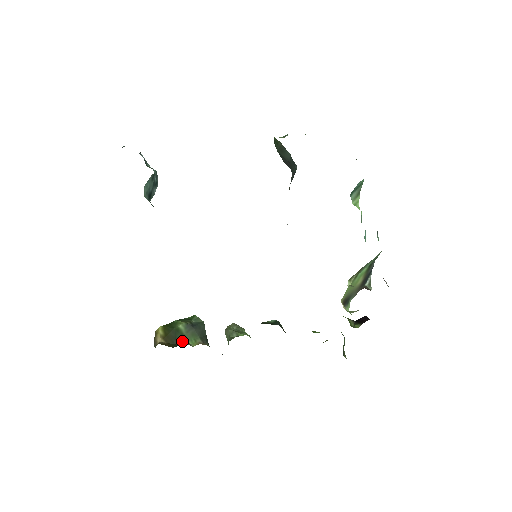
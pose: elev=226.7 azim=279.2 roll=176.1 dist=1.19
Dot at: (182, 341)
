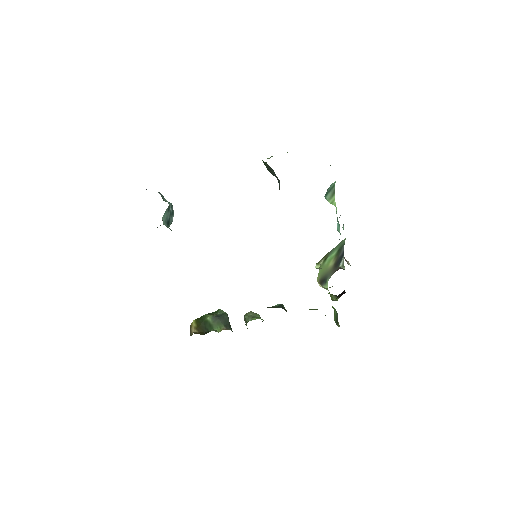
Dot at: (210, 329)
